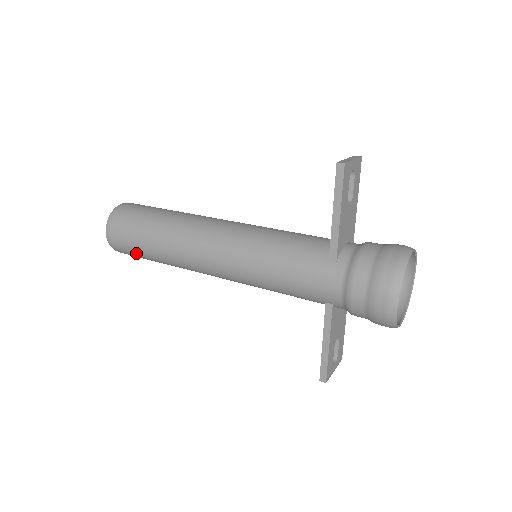
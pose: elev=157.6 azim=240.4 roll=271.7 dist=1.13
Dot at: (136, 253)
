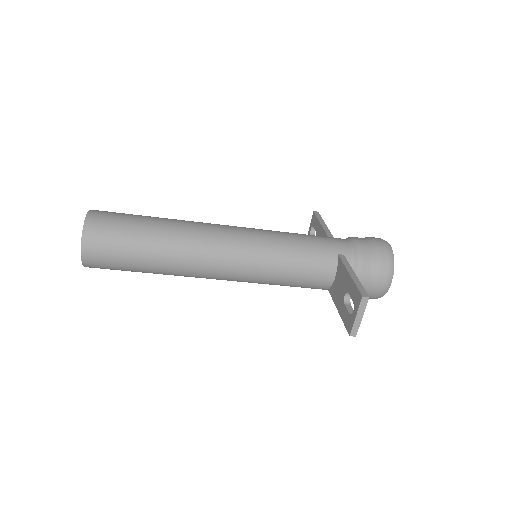
Dot at: (125, 227)
